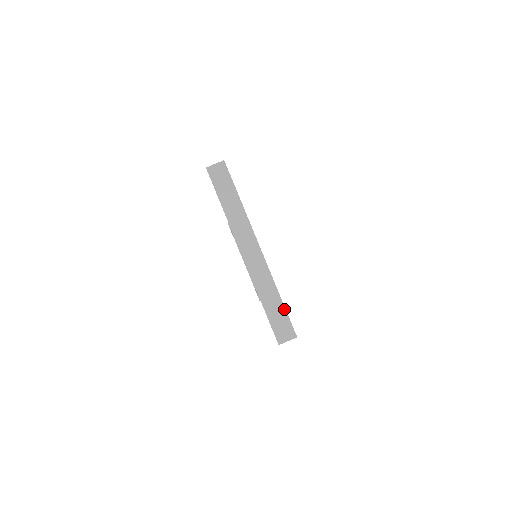
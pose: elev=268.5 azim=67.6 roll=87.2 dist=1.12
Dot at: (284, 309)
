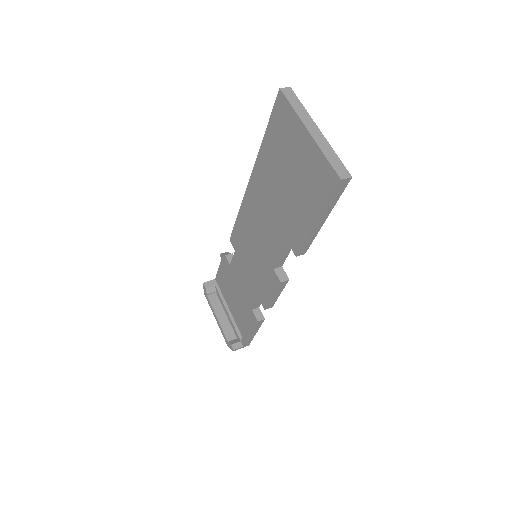
Dot at: (341, 161)
